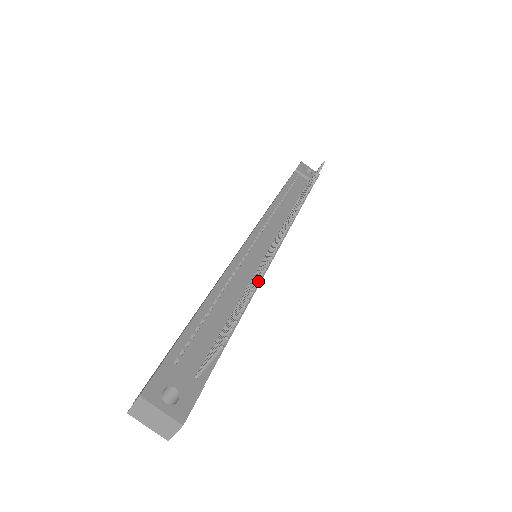
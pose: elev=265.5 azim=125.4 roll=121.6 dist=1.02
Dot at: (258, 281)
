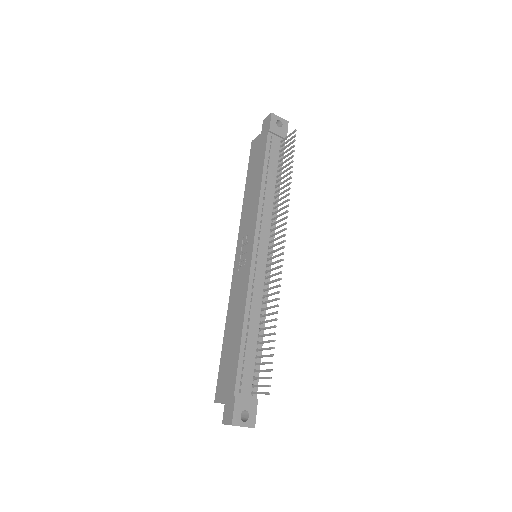
Dot at: occluded
